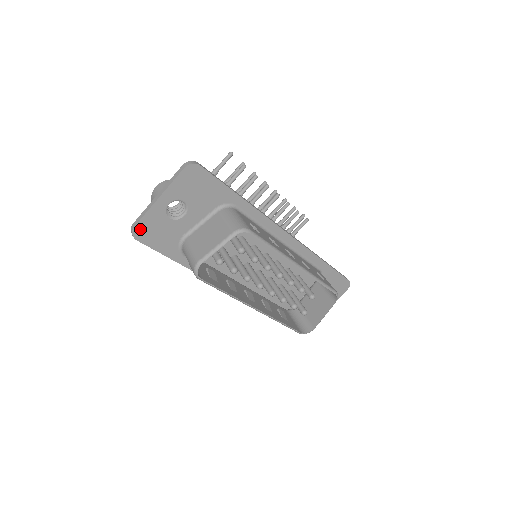
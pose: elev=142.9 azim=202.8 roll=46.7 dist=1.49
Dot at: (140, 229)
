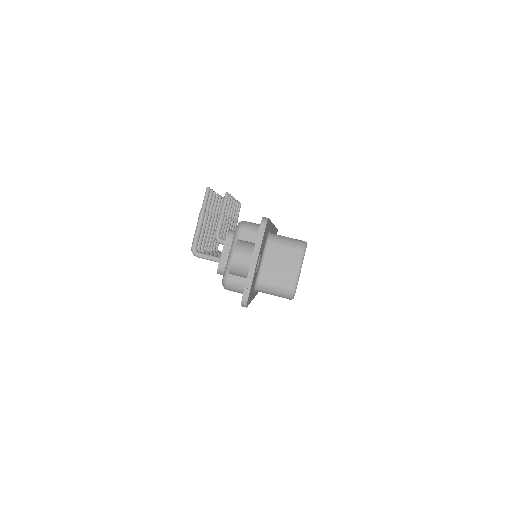
Dot at: (248, 297)
